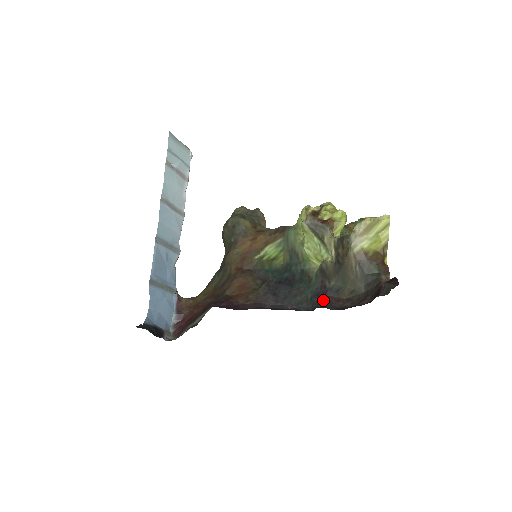
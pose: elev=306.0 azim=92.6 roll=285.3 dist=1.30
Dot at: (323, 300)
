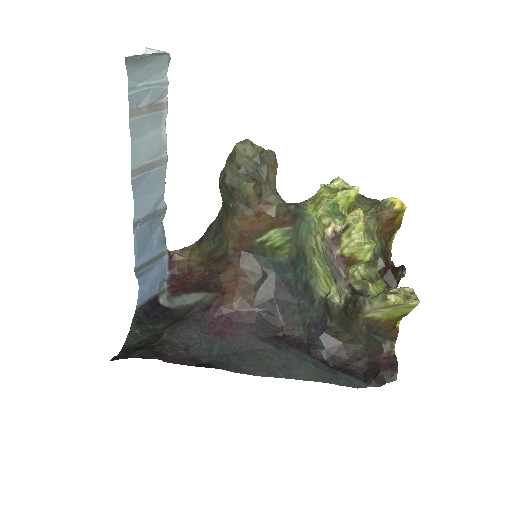
Dot at: (319, 339)
